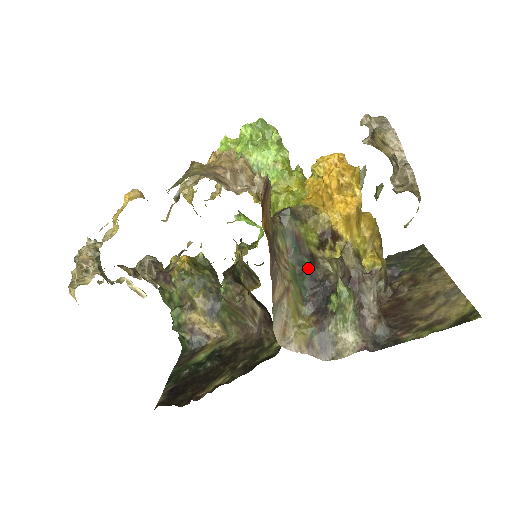
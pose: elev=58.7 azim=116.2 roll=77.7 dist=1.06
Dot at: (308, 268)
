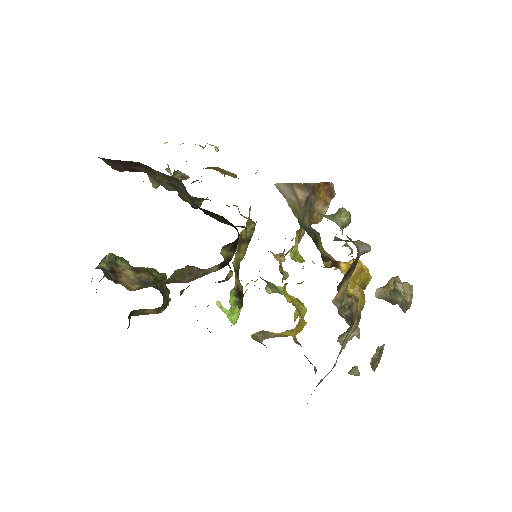
Dot at: (311, 237)
